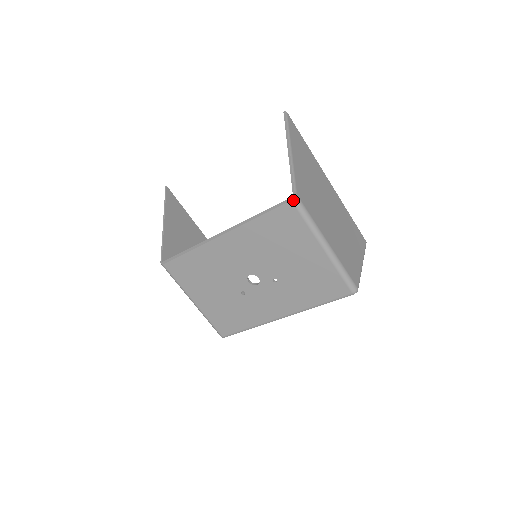
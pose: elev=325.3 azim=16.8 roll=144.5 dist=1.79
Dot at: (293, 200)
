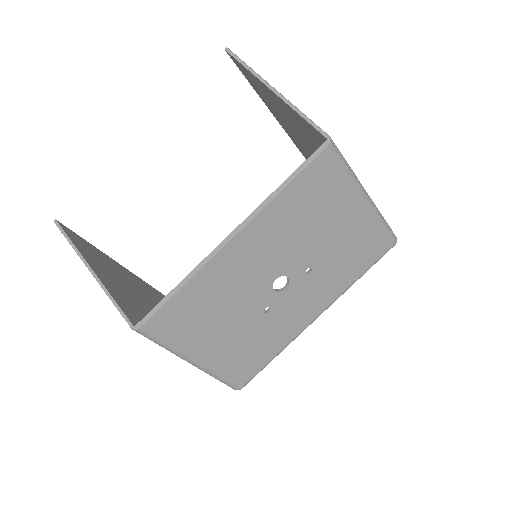
Dot at: (330, 144)
